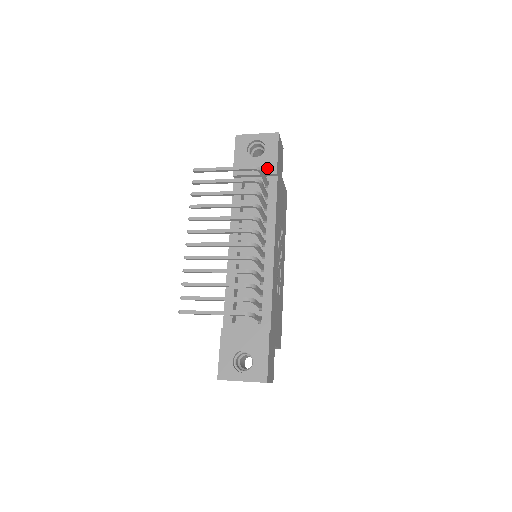
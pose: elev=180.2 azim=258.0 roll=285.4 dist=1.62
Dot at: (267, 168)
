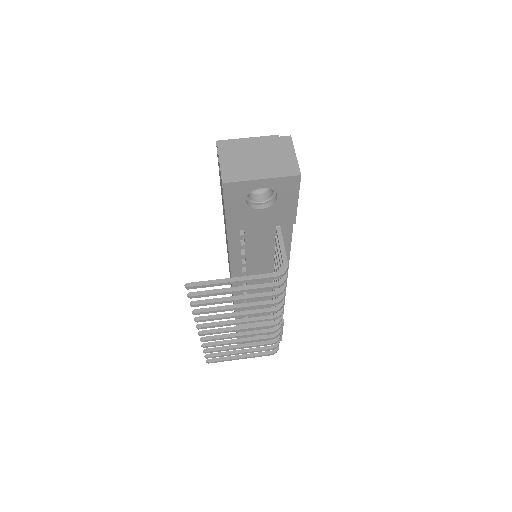
Dot at: (281, 220)
